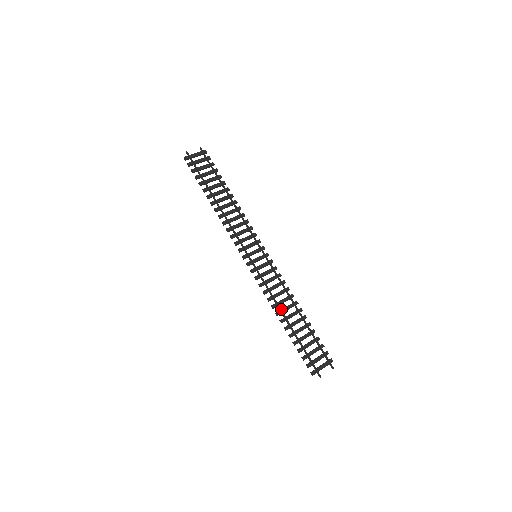
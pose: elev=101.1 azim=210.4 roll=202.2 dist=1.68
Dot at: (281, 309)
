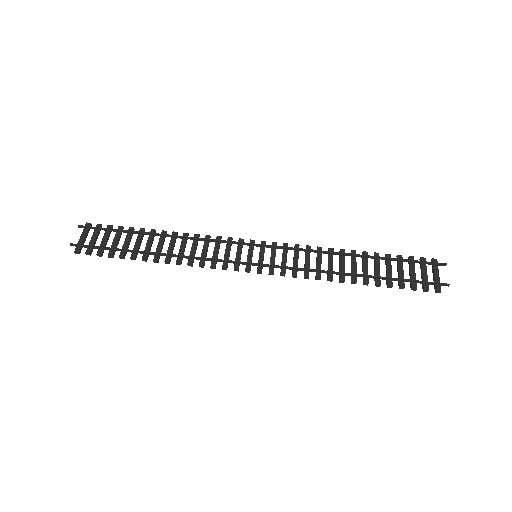
Dot at: (339, 272)
